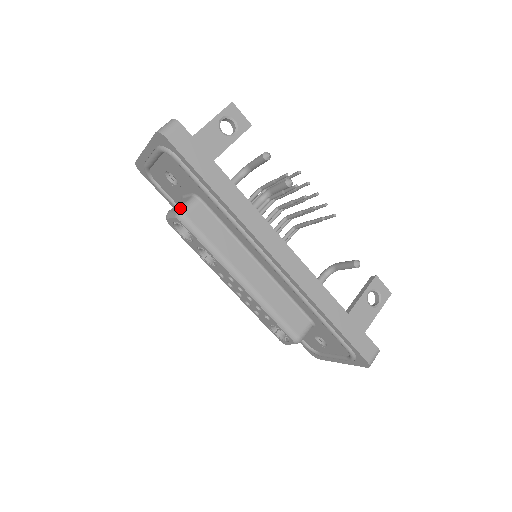
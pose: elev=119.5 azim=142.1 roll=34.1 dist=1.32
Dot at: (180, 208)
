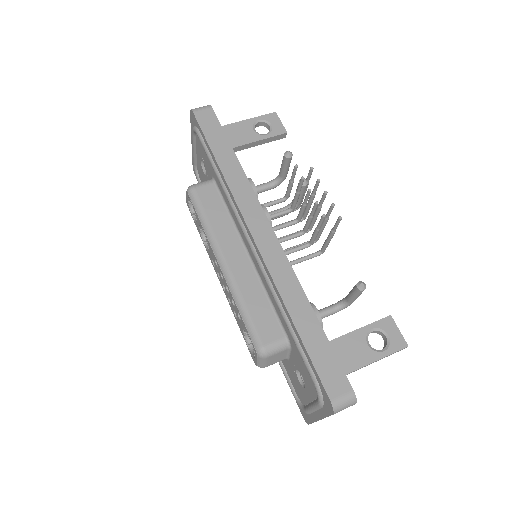
Dot at: (194, 184)
